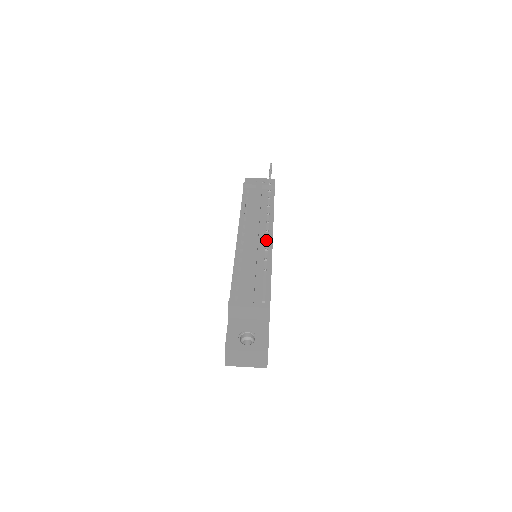
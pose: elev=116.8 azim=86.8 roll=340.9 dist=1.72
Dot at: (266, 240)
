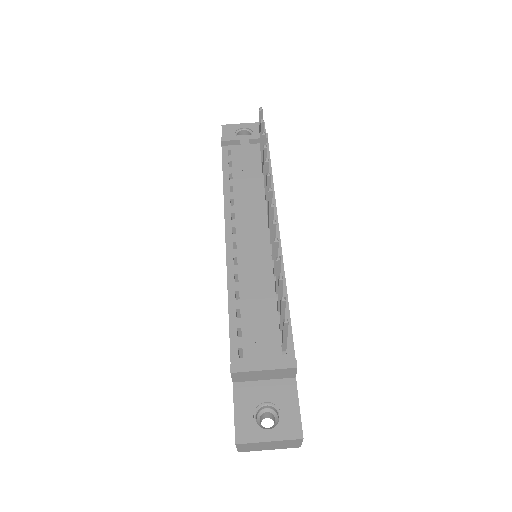
Dot at: (277, 259)
